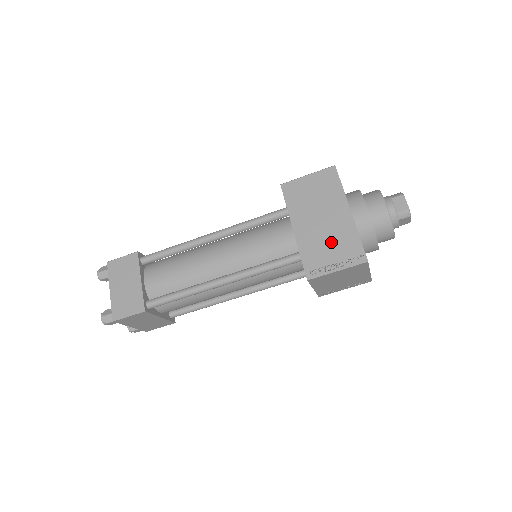
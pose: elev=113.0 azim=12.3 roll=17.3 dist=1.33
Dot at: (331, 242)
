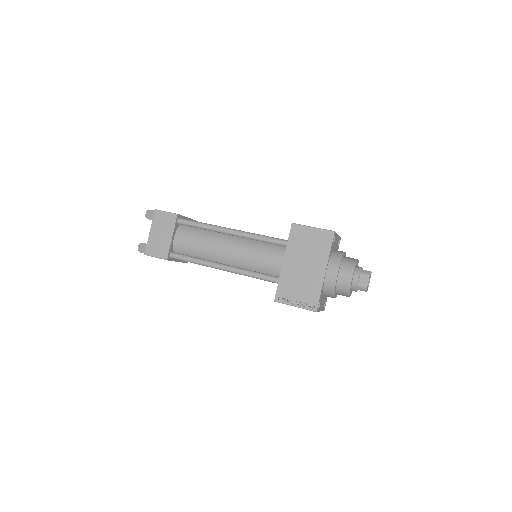
Dot at: (302, 286)
